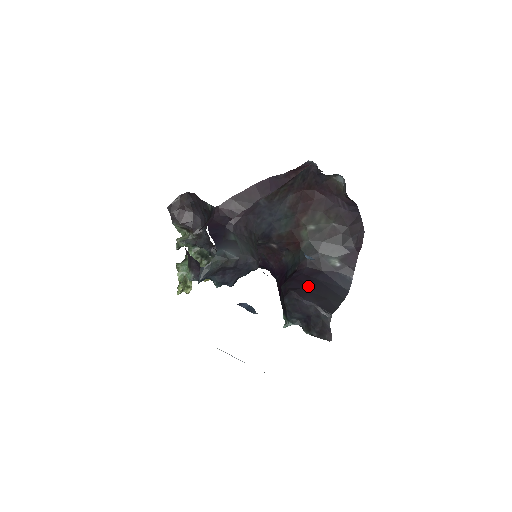
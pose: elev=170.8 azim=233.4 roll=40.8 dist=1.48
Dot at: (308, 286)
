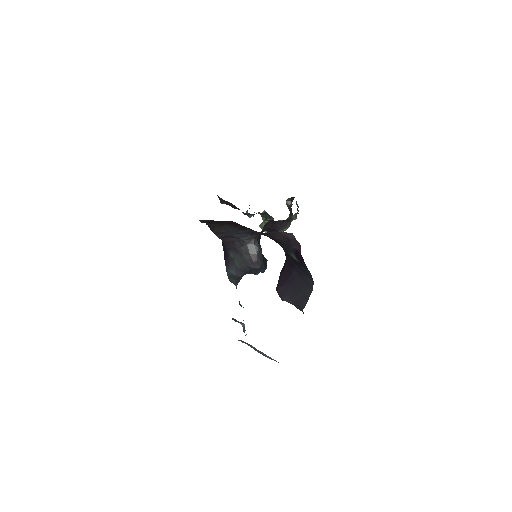
Dot at: (287, 281)
